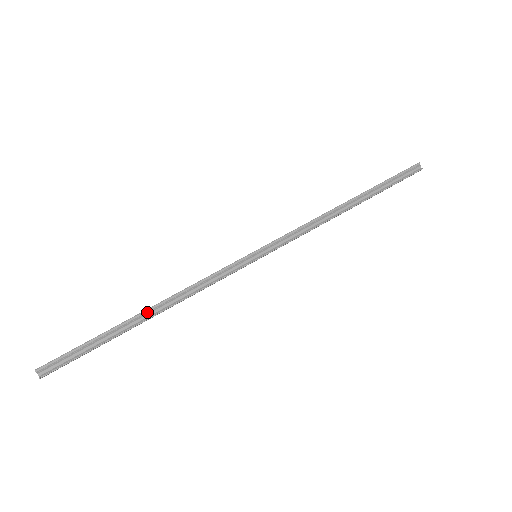
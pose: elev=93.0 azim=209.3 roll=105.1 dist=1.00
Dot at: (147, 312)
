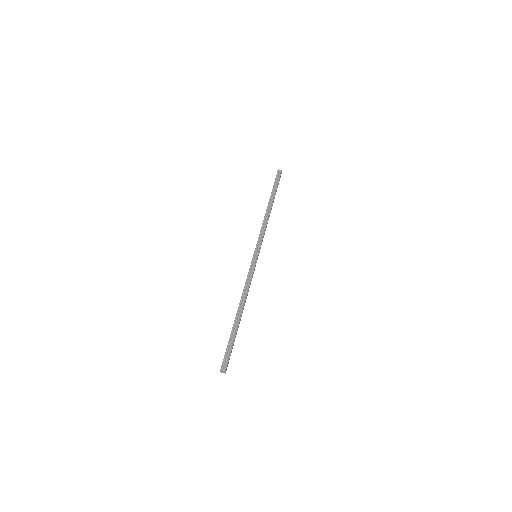
Dot at: (238, 312)
